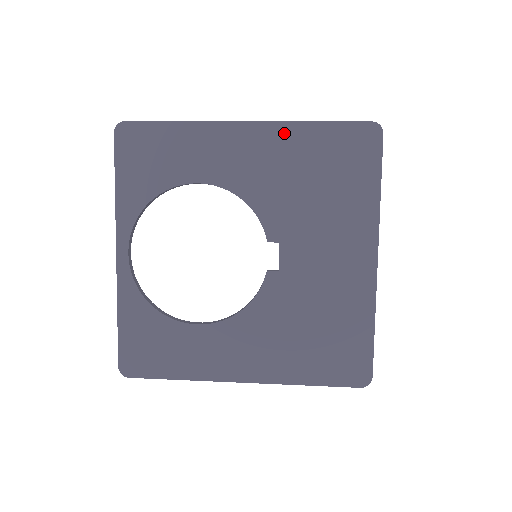
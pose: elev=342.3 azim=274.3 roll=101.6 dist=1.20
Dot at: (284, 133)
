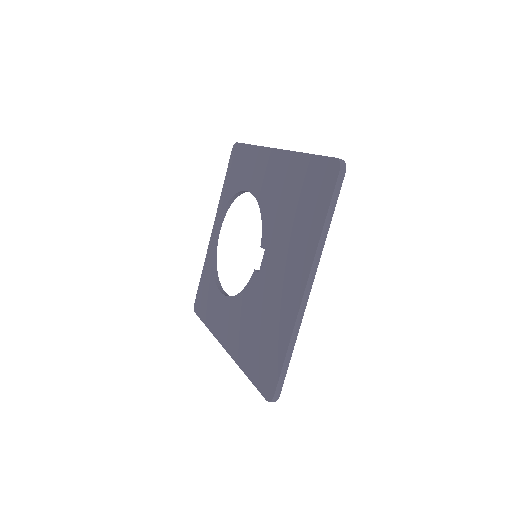
Dot at: (290, 161)
